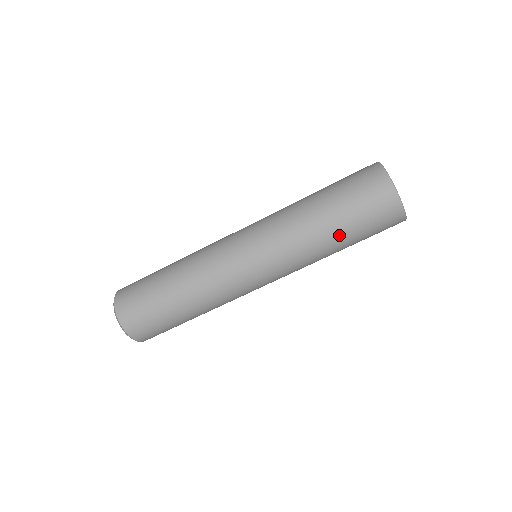
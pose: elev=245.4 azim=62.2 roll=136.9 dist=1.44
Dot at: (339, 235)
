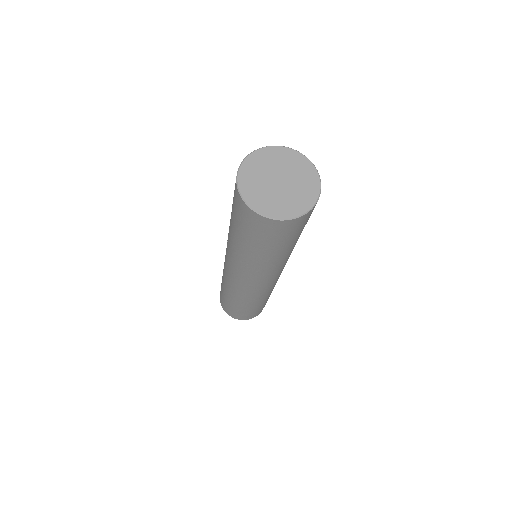
Dot at: (264, 253)
